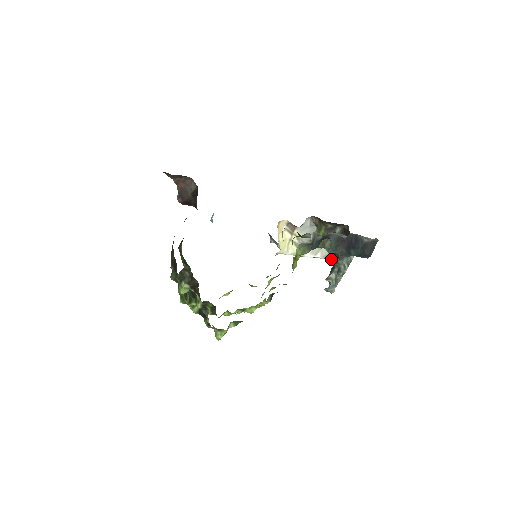
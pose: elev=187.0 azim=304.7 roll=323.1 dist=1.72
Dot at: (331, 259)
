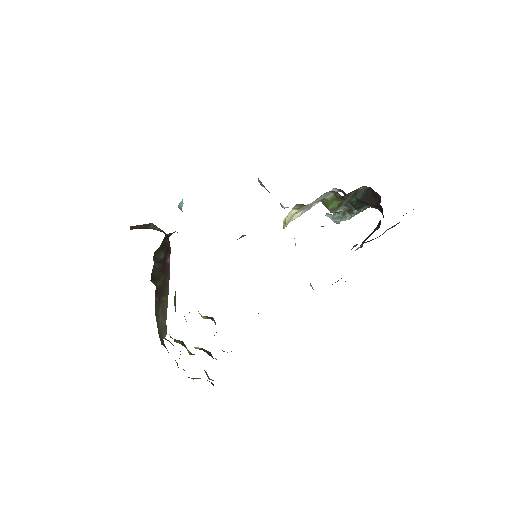
Dot at: occluded
